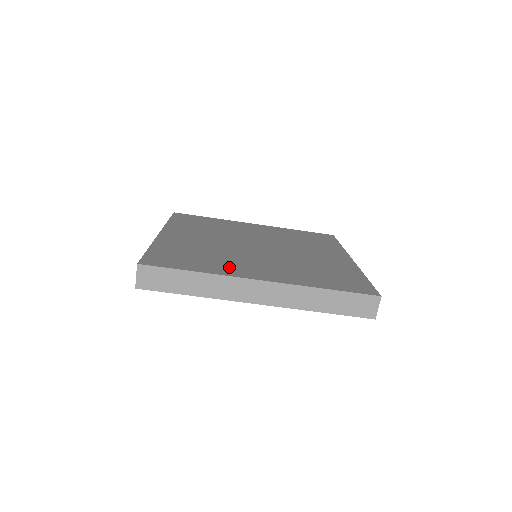
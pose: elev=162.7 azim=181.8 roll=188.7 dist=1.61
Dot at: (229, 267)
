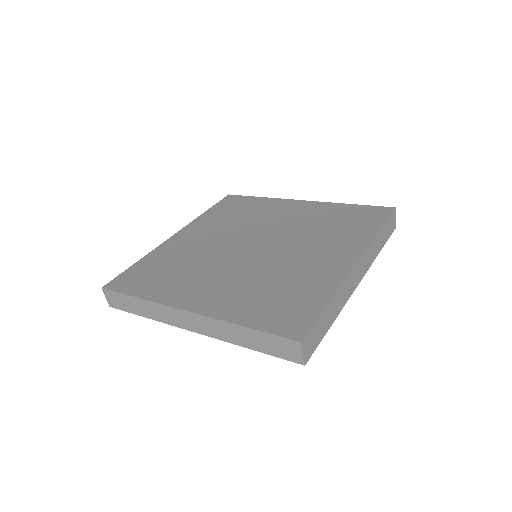
Dot at: (319, 276)
